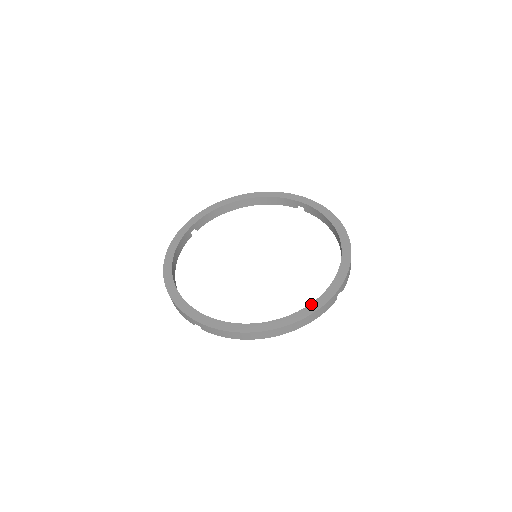
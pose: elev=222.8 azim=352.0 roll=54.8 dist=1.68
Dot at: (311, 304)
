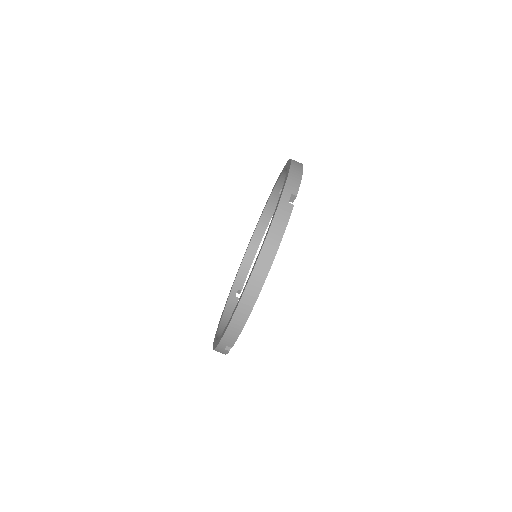
Dot at: occluded
